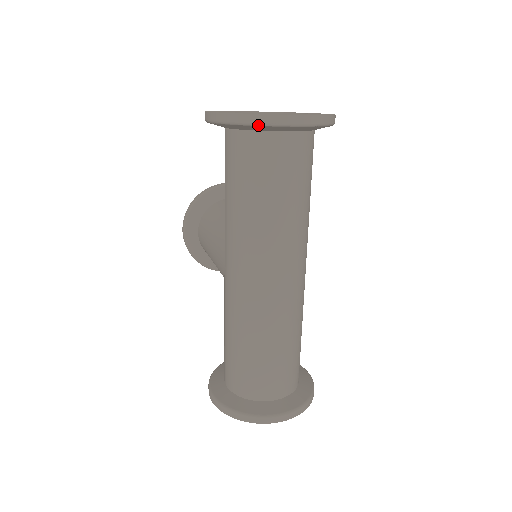
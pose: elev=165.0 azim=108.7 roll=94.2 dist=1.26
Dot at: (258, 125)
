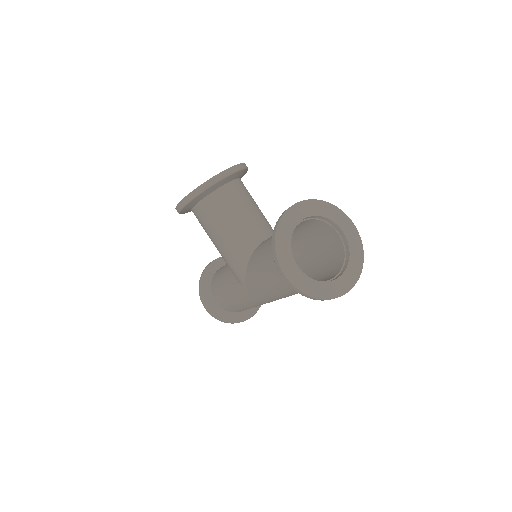
Dot at: occluded
